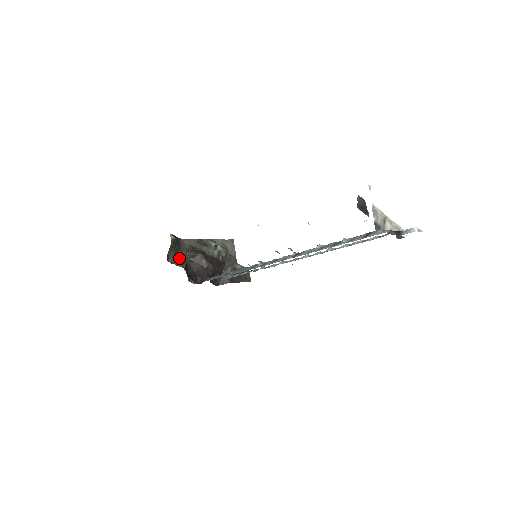
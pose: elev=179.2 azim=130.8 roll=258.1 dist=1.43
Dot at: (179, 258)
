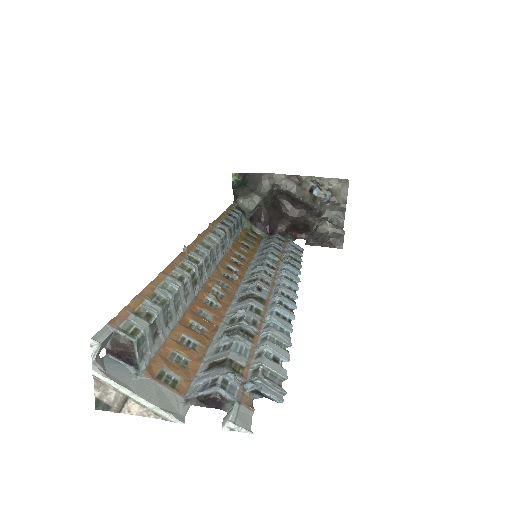
Dot at: (255, 198)
